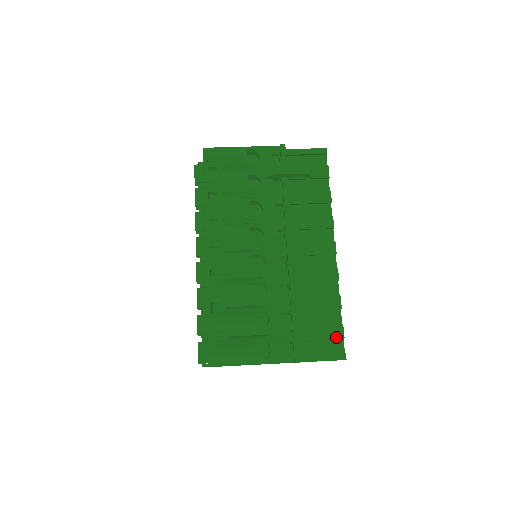
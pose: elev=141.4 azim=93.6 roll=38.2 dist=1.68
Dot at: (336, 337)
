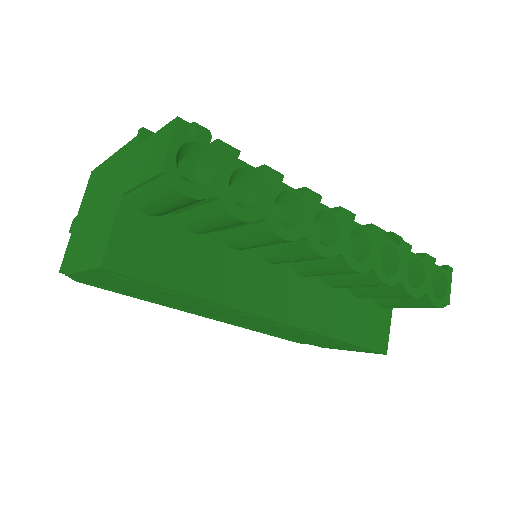
Dot at: occluded
